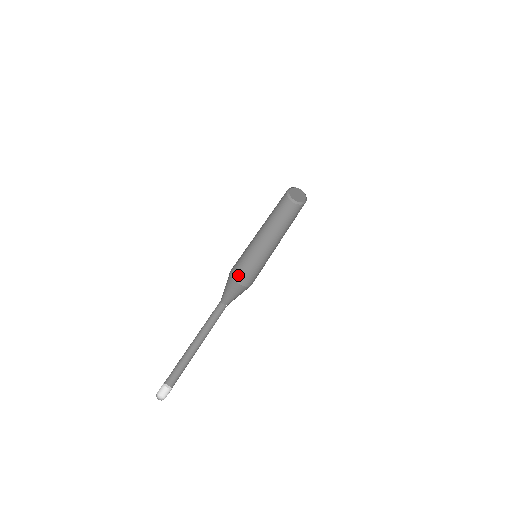
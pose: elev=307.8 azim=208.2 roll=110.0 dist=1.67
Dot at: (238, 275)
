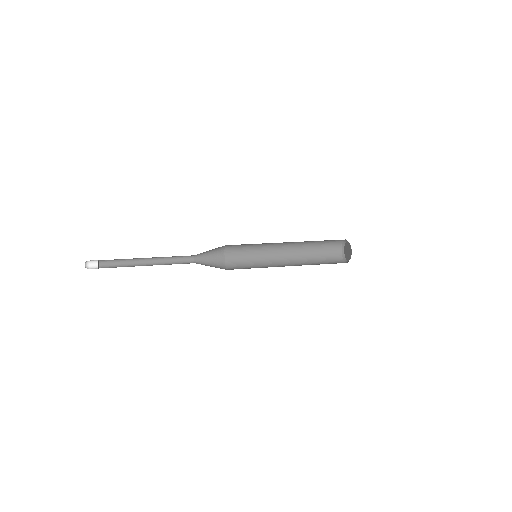
Dot at: (232, 260)
